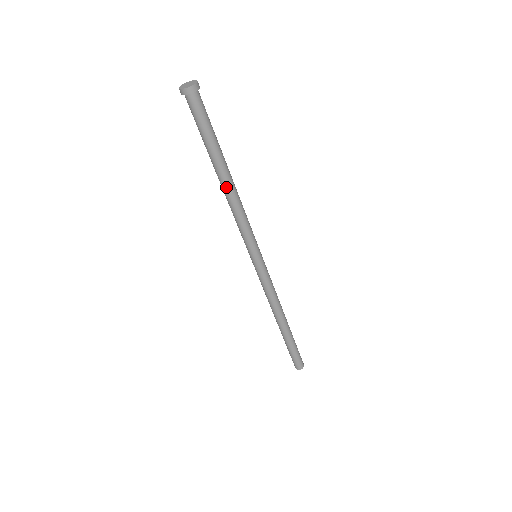
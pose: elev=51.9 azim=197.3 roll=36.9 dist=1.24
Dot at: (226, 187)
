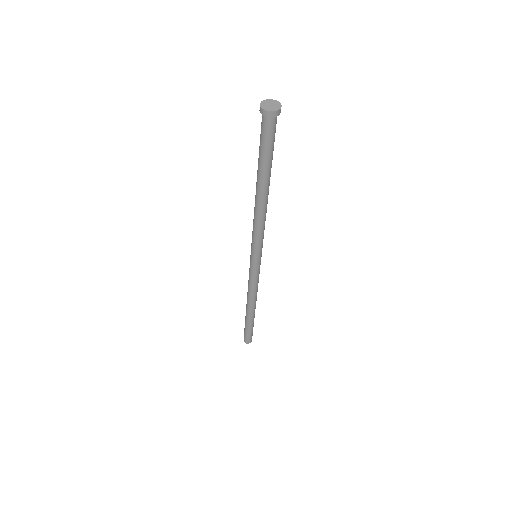
Dot at: (259, 199)
